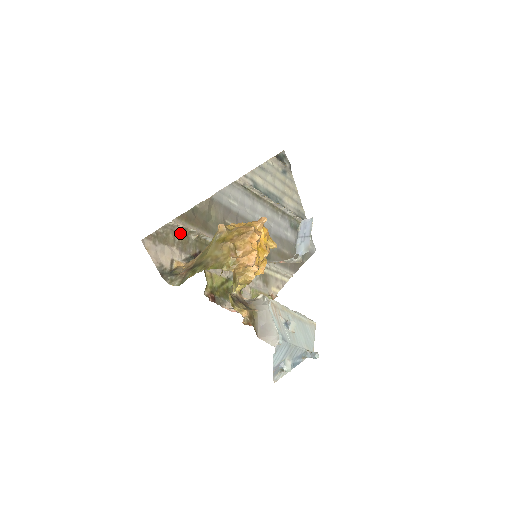
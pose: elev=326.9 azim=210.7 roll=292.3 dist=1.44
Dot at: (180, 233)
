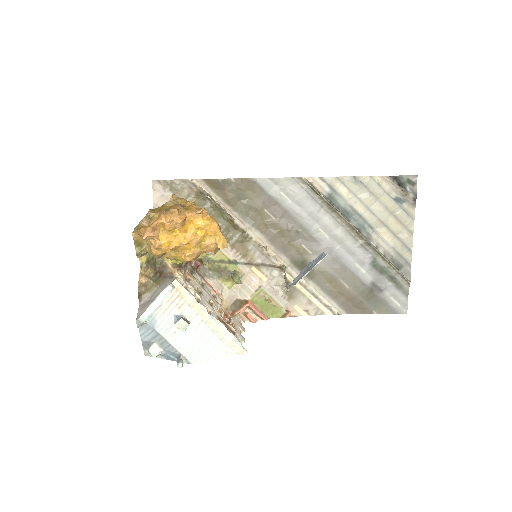
Dot at: (196, 193)
